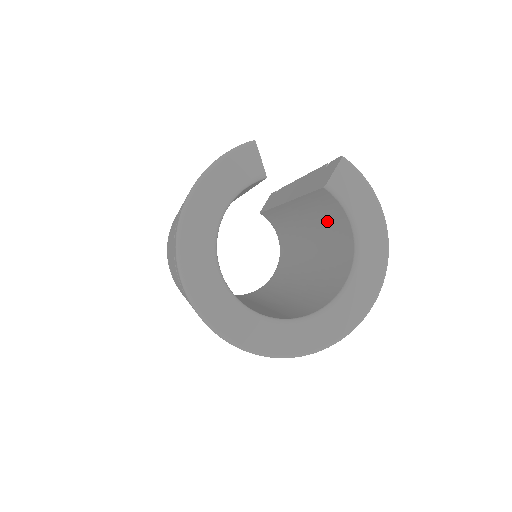
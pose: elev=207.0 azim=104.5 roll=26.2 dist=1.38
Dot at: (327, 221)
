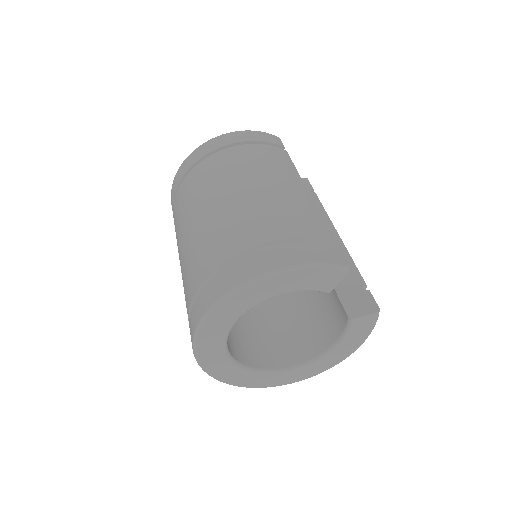
Dot at: (324, 304)
